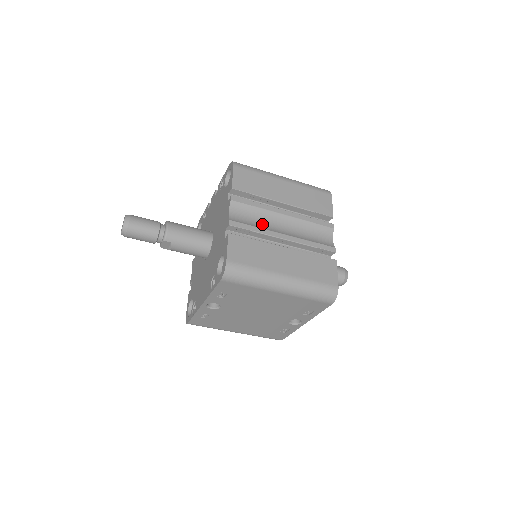
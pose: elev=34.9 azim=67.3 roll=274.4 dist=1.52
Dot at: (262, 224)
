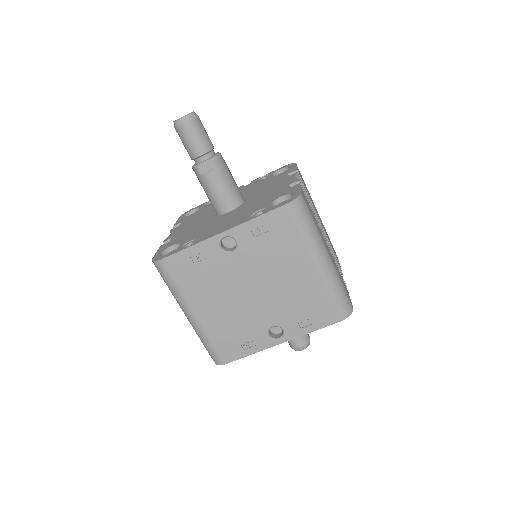
Dot at: occluded
